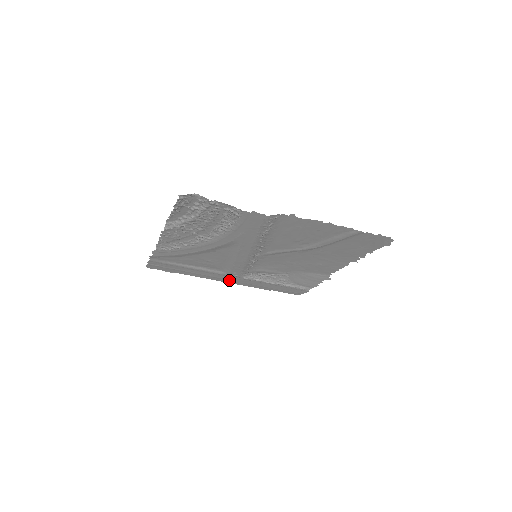
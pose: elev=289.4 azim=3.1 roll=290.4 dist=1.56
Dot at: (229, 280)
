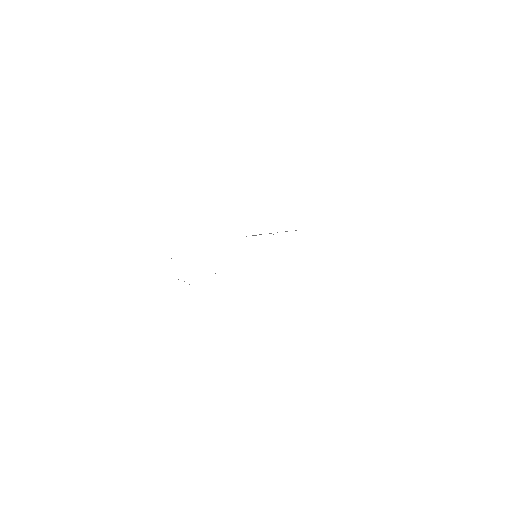
Dot at: occluded
